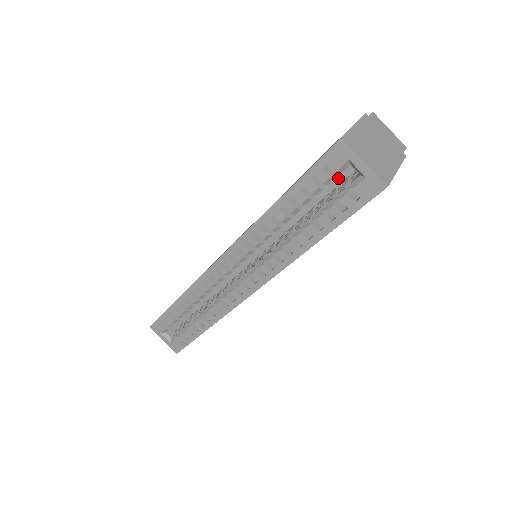
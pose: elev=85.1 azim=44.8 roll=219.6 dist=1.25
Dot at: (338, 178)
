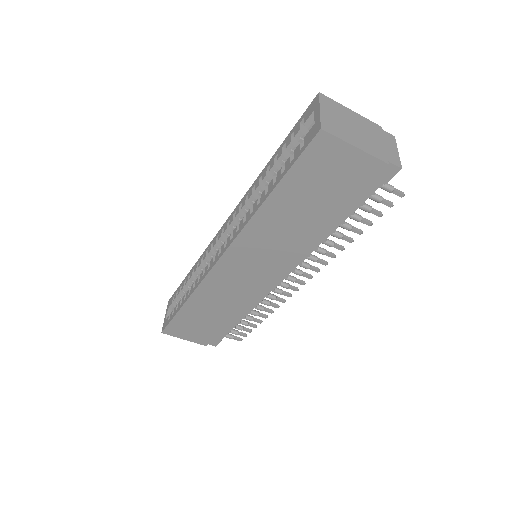
Dot at: occluded
